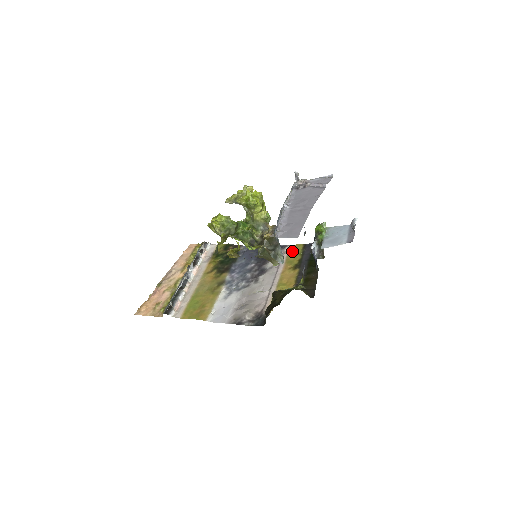
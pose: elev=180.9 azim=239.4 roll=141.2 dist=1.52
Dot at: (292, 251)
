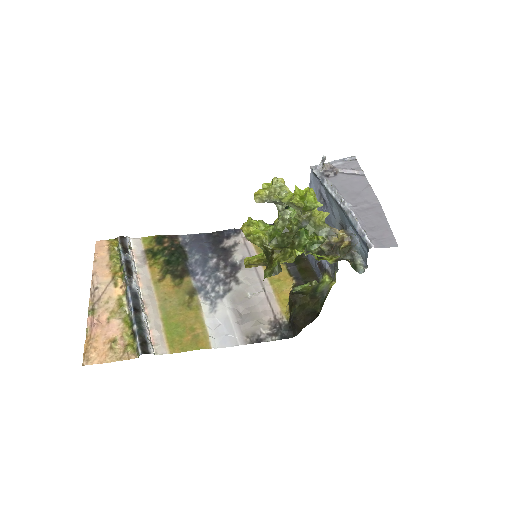
Dot at: occluded
